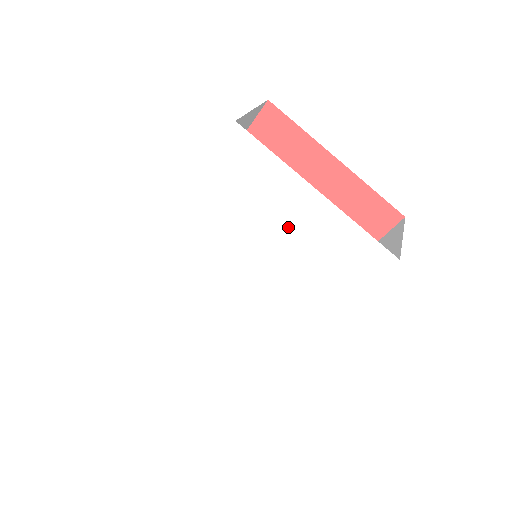
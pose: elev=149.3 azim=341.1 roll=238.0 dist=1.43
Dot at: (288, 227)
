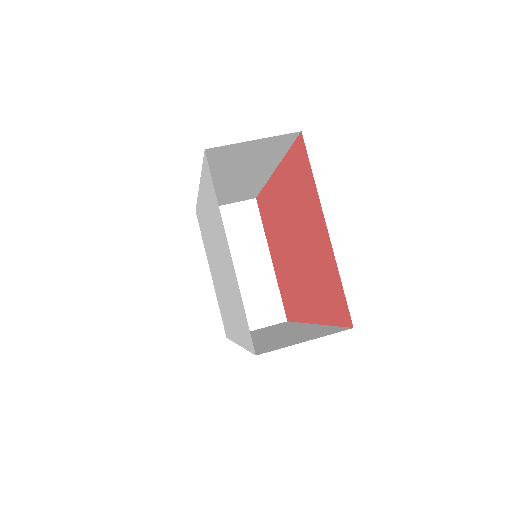
Dot at: (225, 257)
